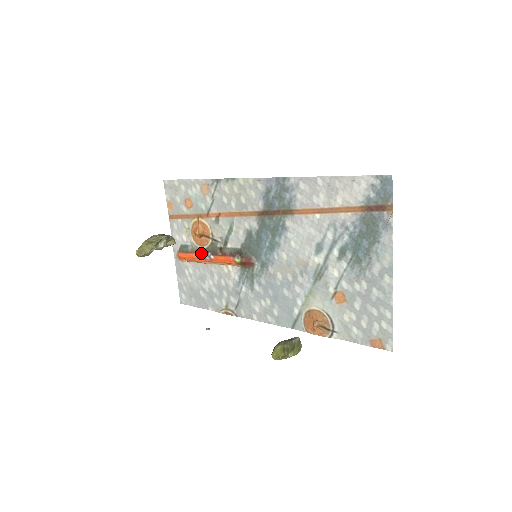
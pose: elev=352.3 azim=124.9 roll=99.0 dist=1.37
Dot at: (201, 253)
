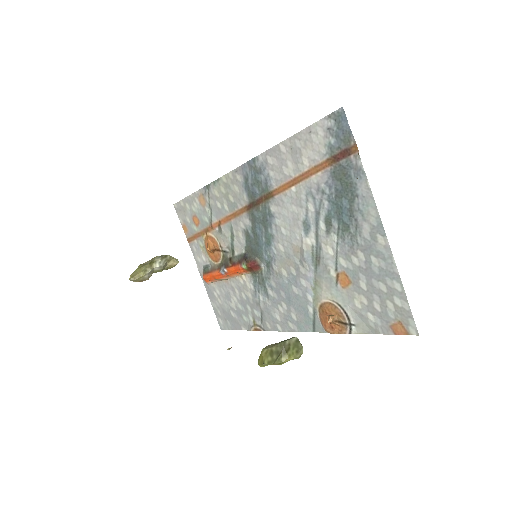
Dot at: (218, 269)
